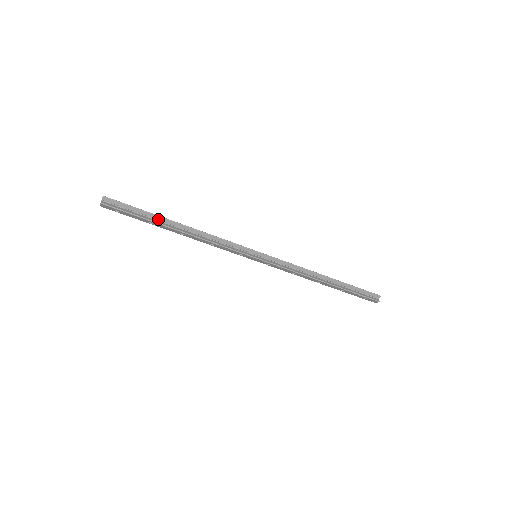
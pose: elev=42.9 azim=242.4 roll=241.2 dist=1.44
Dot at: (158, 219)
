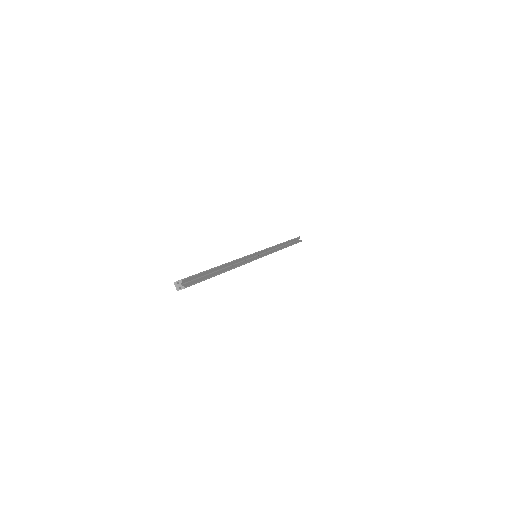
Dot at: (212, 271)
